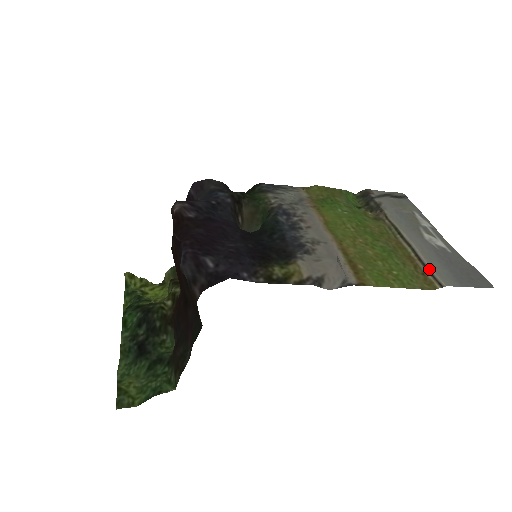
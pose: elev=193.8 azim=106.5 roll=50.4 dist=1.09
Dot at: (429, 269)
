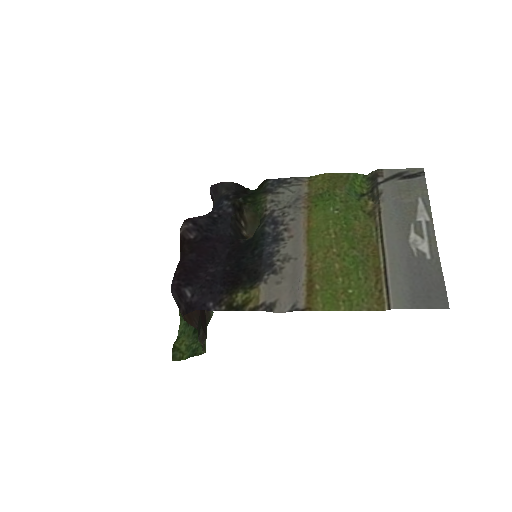
Dot at: (388, 286)
